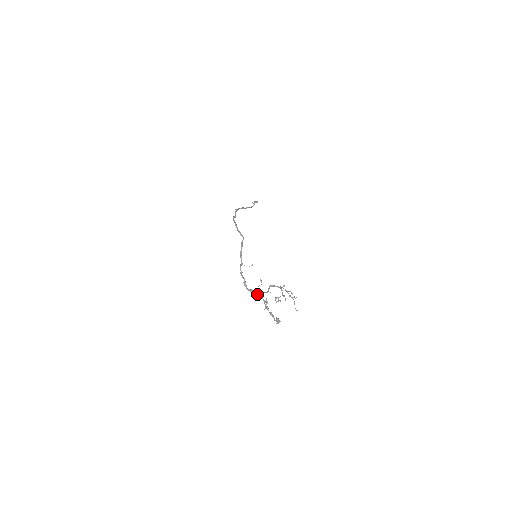
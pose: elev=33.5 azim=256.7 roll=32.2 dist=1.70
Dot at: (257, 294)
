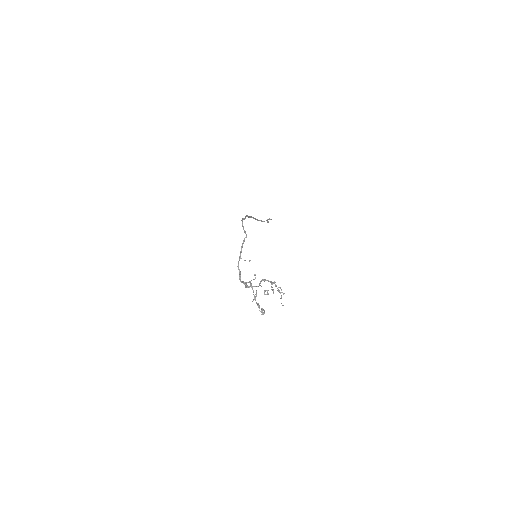
Dot at: (249, 286)
